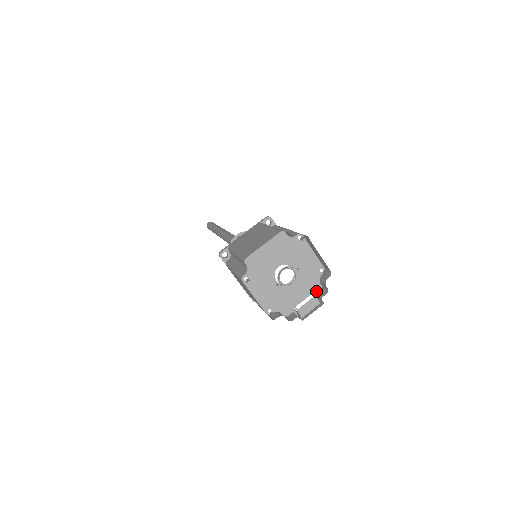
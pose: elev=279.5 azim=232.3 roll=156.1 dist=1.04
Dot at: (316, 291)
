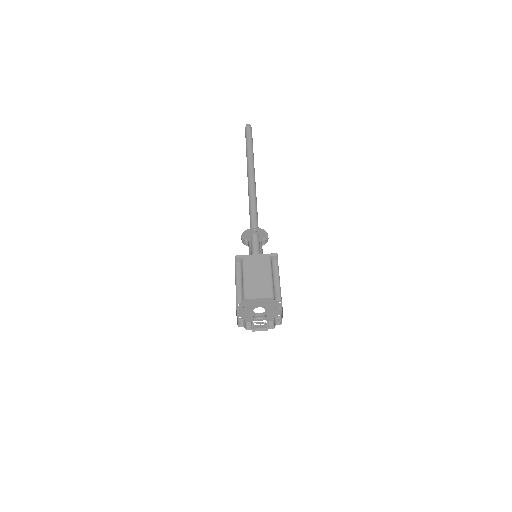
Dot at: (269, 320)
